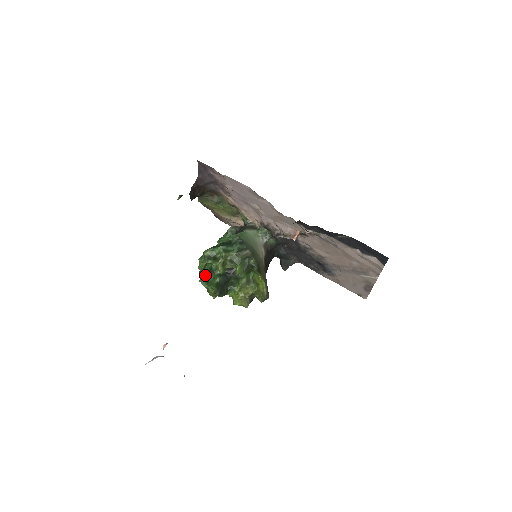
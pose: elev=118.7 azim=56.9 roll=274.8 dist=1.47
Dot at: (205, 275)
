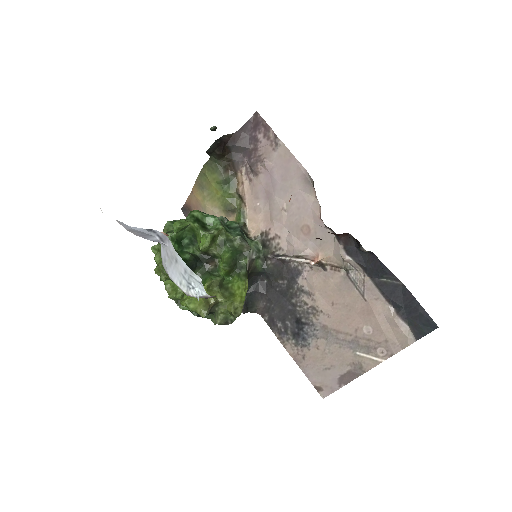
Dot at: (174, 240)
